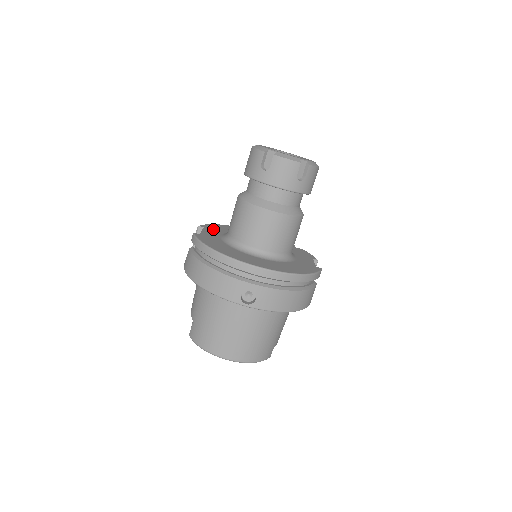
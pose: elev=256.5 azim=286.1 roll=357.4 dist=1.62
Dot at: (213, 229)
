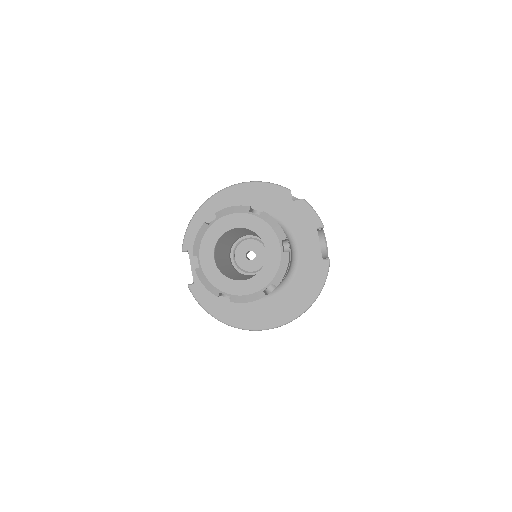
Dot at: occluded
